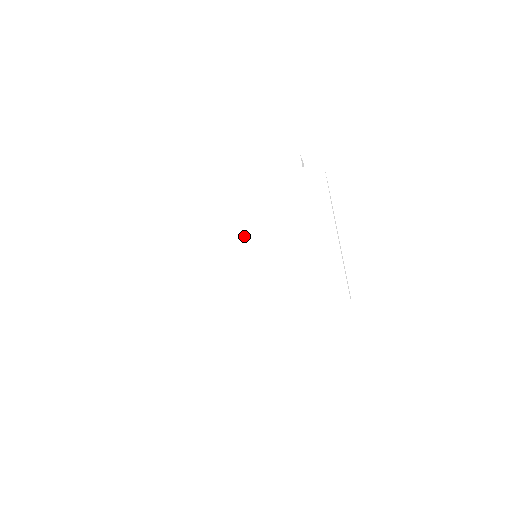
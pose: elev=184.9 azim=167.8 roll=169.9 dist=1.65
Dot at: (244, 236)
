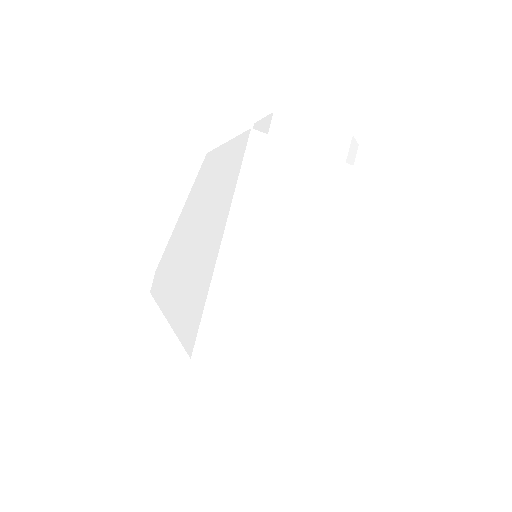
Dot at: (195, 220)
